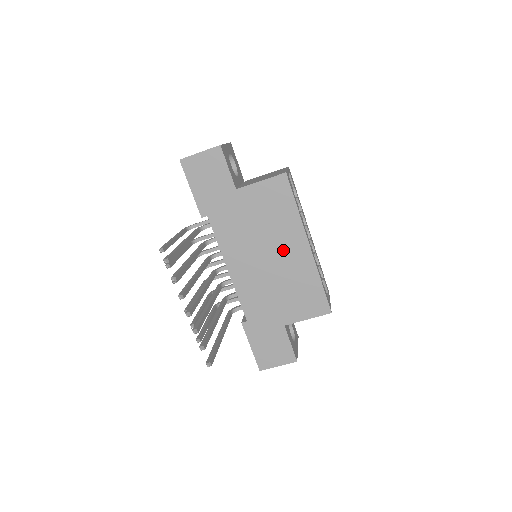
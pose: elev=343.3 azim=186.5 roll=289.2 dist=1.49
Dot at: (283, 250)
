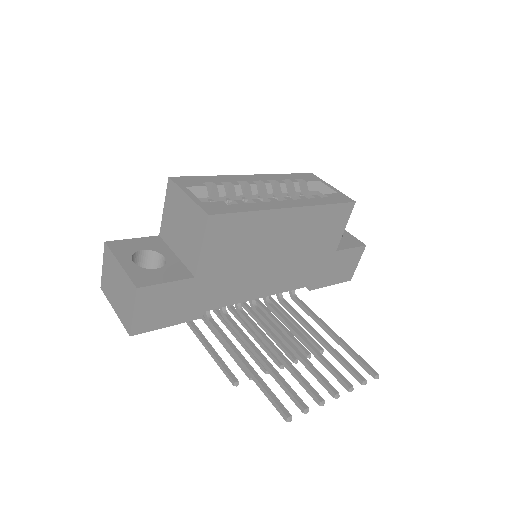
Dot at: (279, 238)
